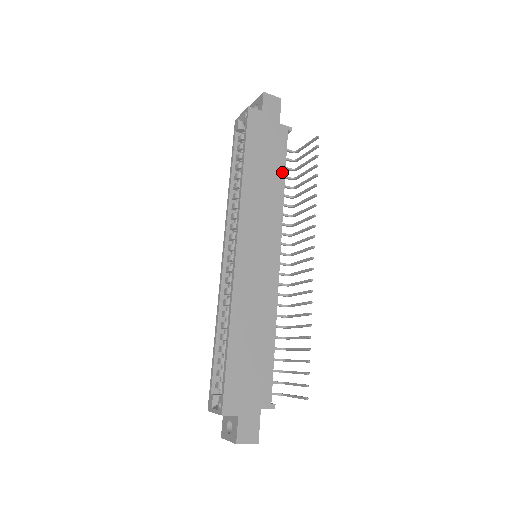
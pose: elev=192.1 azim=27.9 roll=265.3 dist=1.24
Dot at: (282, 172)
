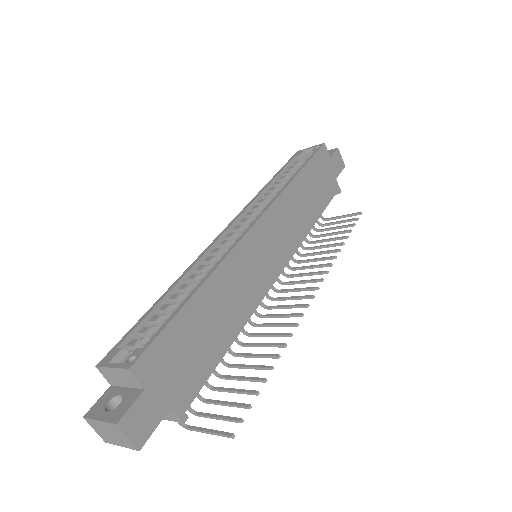
Dot at: (319, 212)
